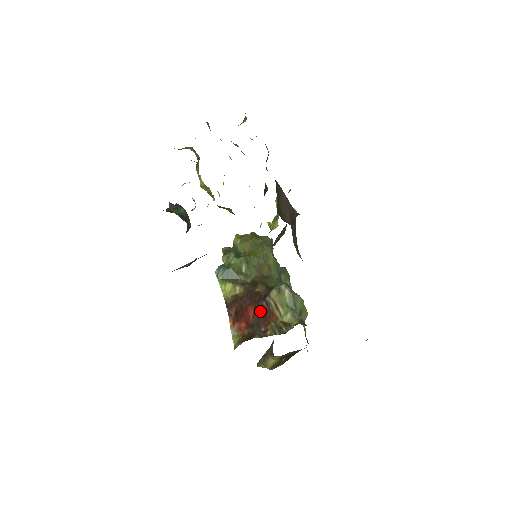
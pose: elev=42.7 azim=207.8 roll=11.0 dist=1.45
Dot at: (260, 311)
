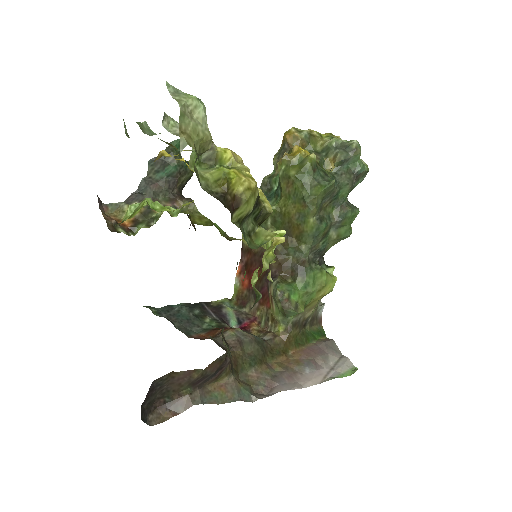
Dot at: (261, 286)
